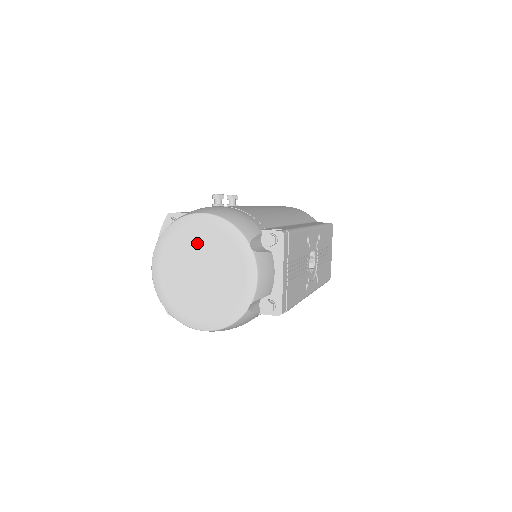
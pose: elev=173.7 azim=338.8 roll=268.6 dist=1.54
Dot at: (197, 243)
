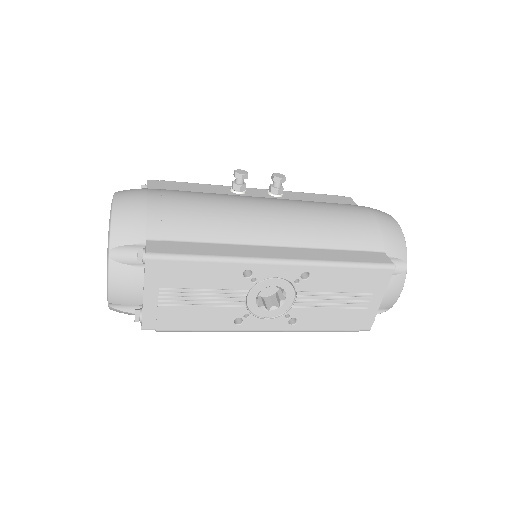
Dot at: occluded
